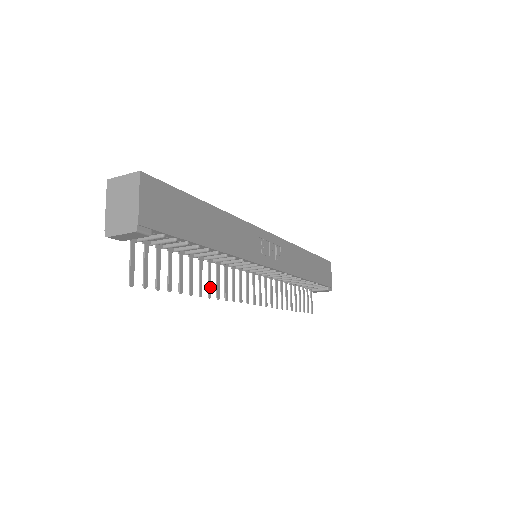
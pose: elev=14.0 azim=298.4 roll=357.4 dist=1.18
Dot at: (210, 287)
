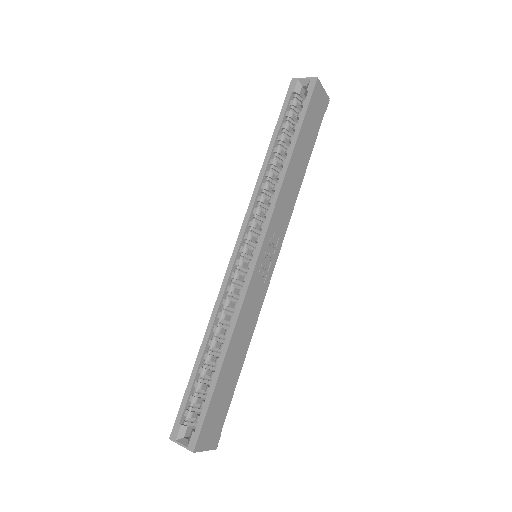
Dot at: occluded
